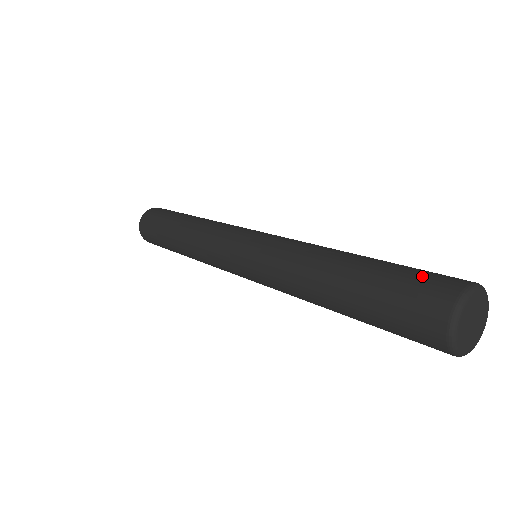
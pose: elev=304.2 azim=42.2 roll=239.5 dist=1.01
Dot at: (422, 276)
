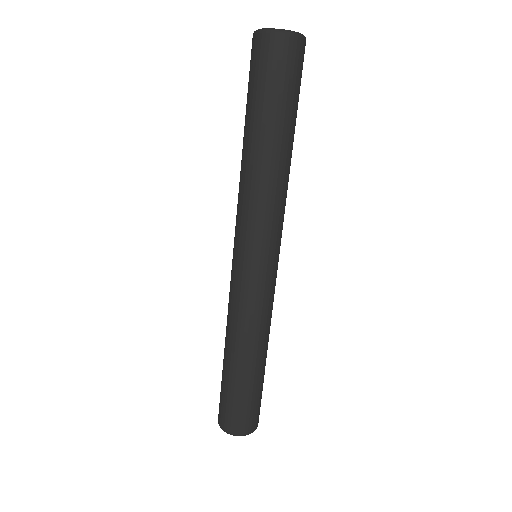
Dot at: occluded
